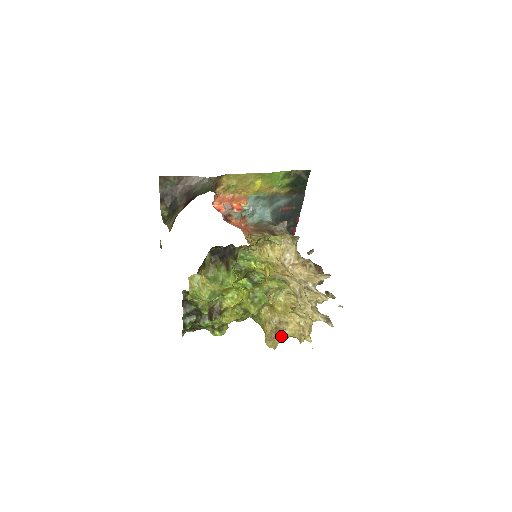
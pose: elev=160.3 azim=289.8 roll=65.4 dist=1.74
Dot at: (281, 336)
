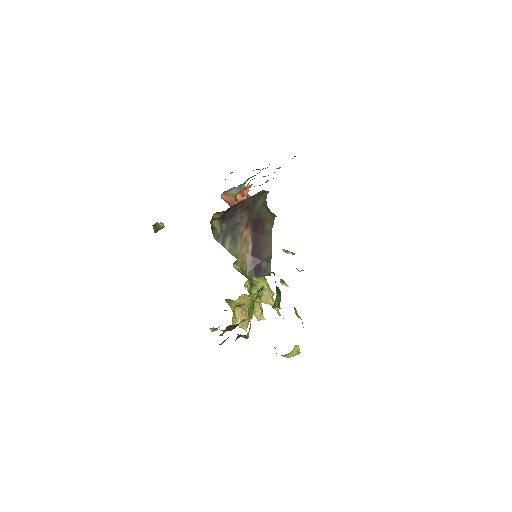
Dot at: occluded
